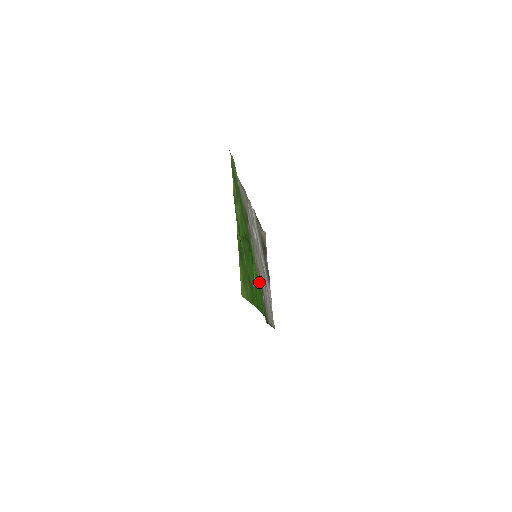
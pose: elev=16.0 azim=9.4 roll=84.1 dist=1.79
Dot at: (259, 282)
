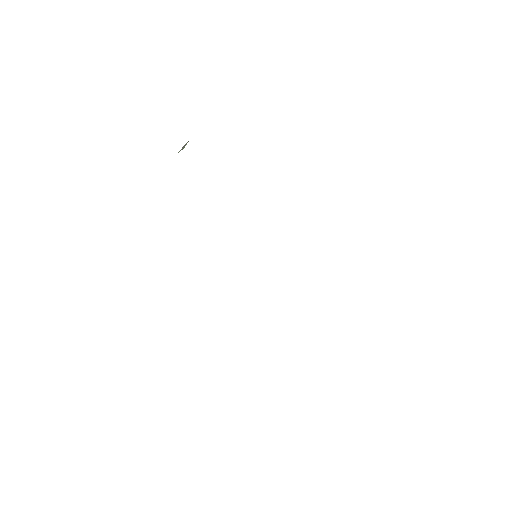
Dot at: occluded
